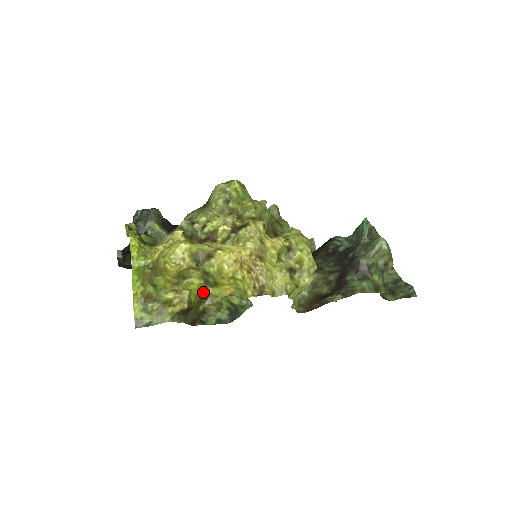
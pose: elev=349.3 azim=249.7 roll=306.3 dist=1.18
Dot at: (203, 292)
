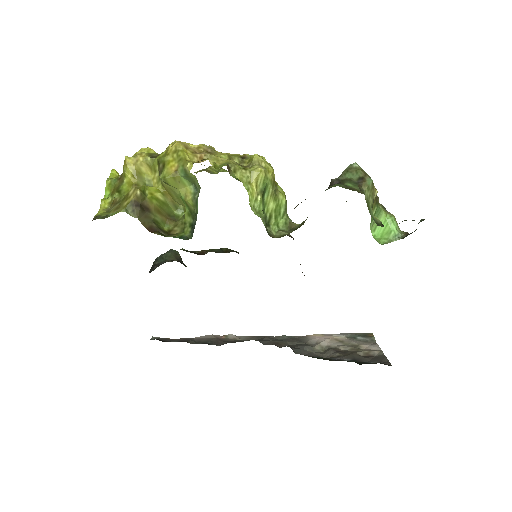
Dot at: (167, 211)
